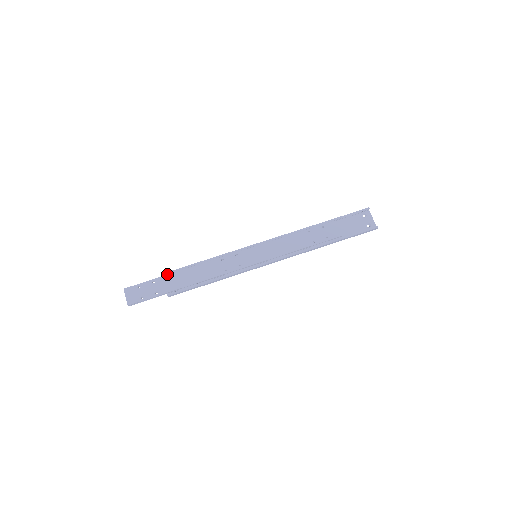
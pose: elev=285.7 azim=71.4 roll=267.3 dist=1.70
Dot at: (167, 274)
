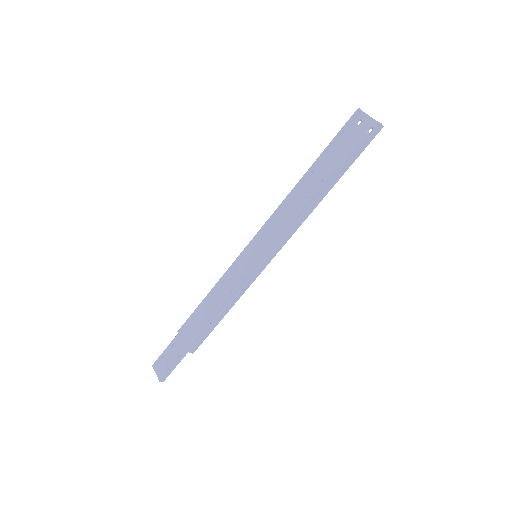
Dot at: (183, 328)
